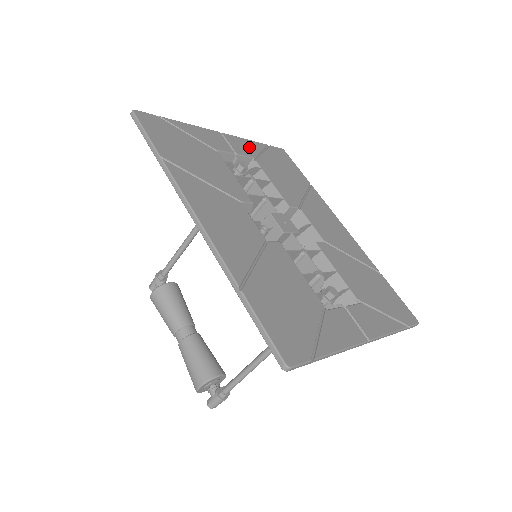
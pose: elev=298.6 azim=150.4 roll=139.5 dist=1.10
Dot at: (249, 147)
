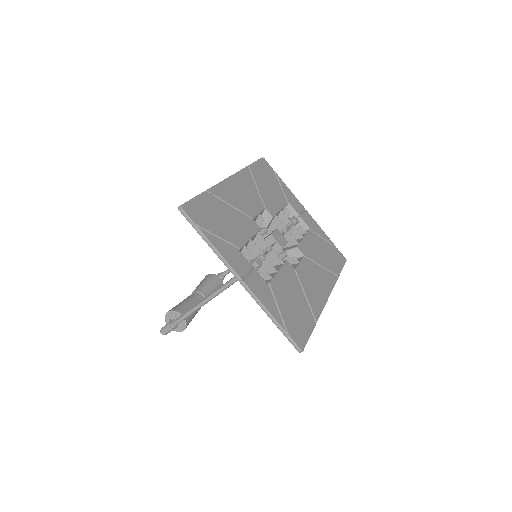
Dot at: (316, 228)
